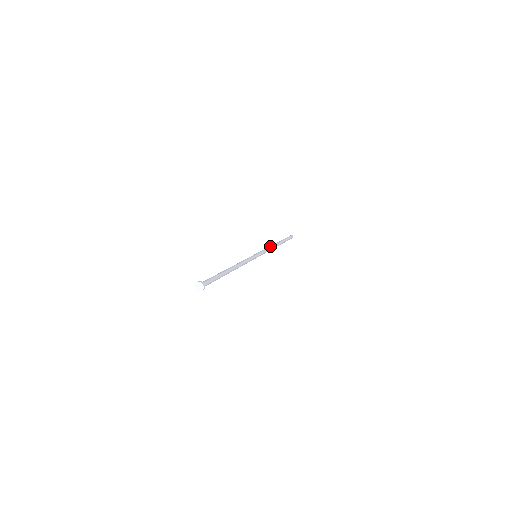
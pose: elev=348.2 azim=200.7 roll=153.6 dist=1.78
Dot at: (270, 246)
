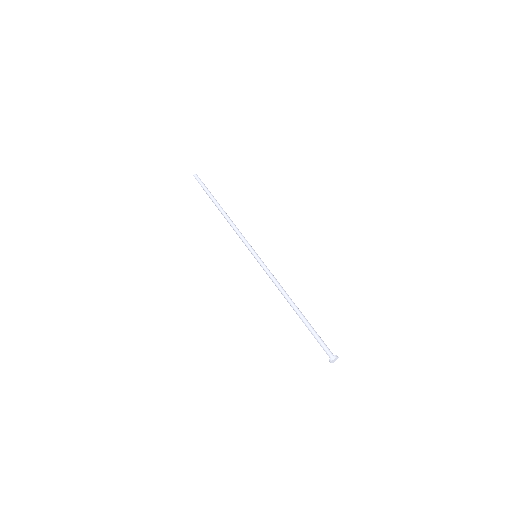
Dot at: (234, 224)
